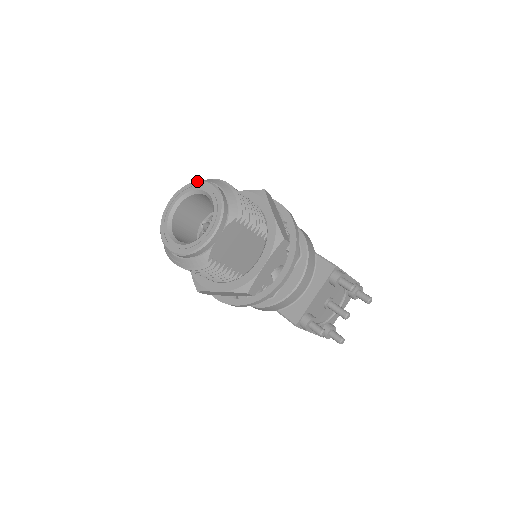
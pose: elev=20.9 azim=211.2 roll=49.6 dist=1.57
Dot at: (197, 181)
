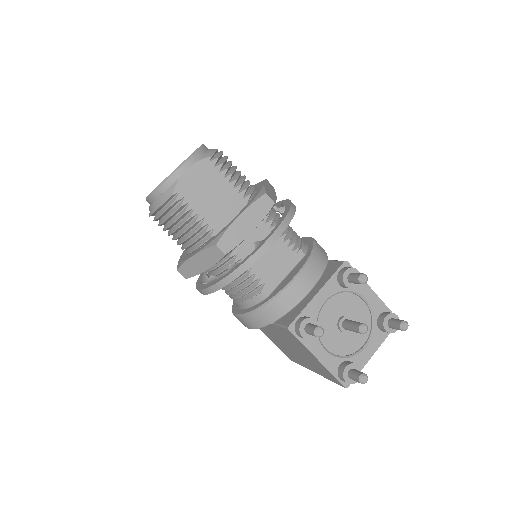
Dot at: occluded
